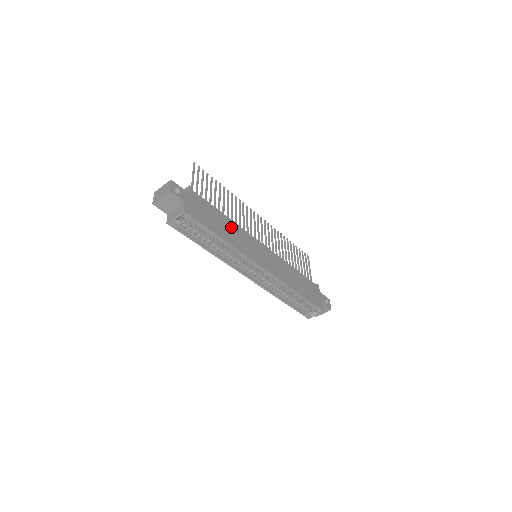
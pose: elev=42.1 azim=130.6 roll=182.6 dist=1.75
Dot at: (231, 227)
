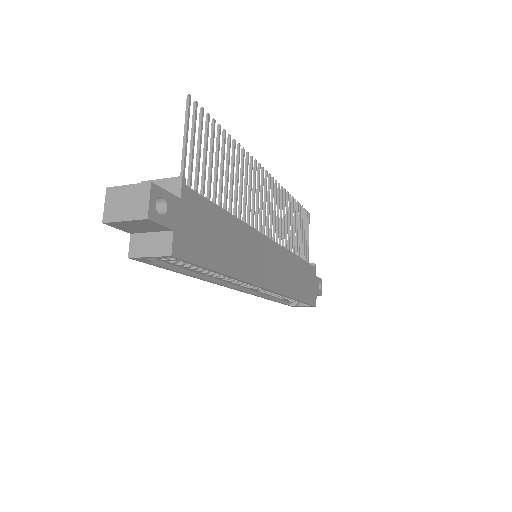
Dot at: (237, 236)
